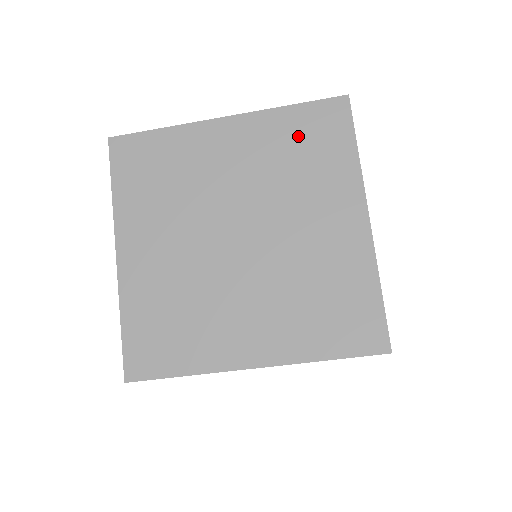
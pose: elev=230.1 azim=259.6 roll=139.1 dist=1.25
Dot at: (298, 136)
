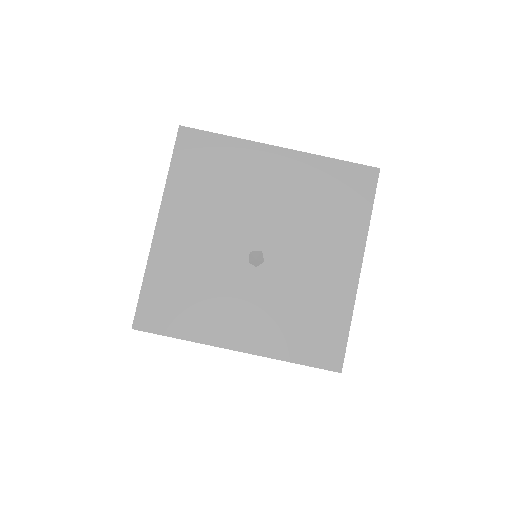
Dot at: occluded
